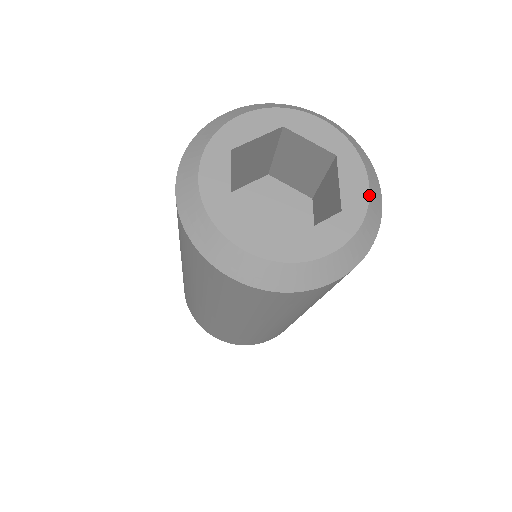
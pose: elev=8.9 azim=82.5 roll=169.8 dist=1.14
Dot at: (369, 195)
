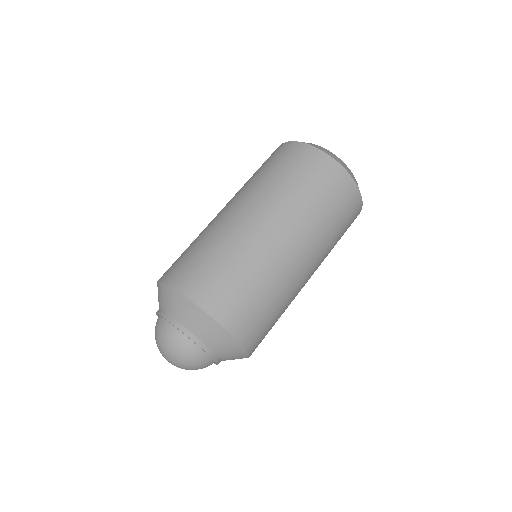
Dot at: occluded
